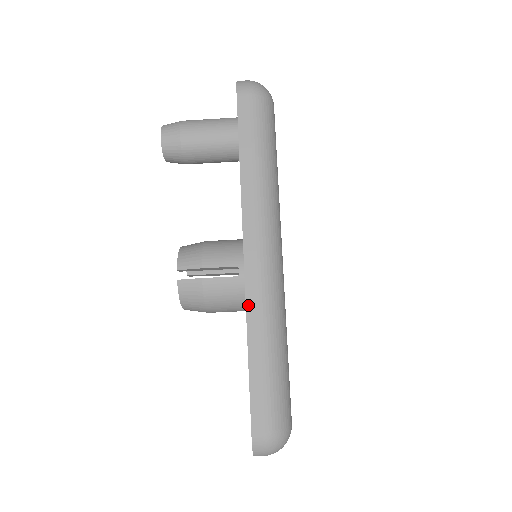
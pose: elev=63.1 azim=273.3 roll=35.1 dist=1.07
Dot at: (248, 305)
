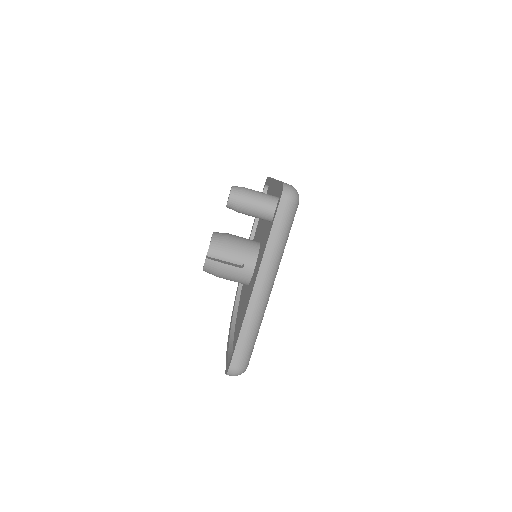
Dot at: (248, 311)
